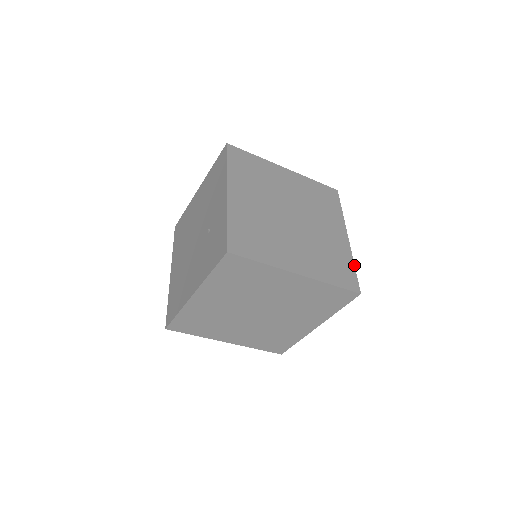
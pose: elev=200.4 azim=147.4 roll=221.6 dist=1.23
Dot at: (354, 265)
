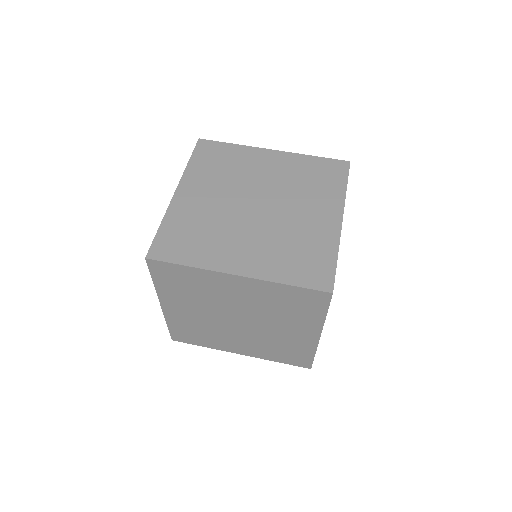
Dot at: (337, 255)
